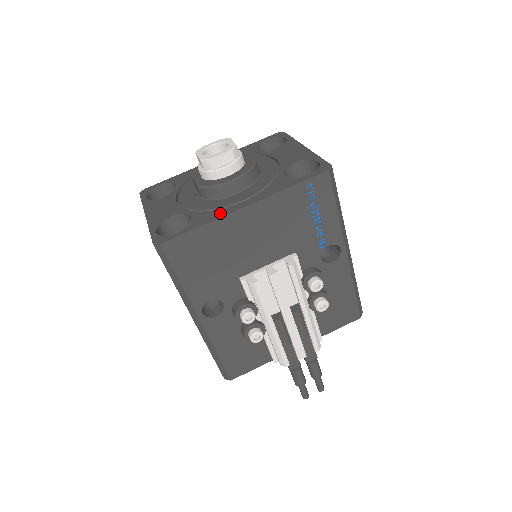
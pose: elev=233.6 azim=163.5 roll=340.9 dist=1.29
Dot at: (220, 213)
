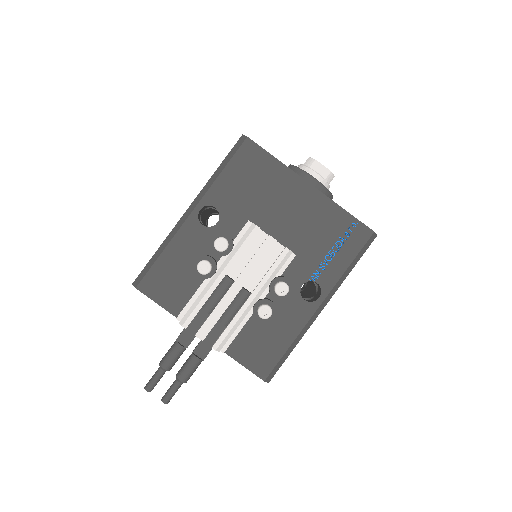
Dot at: (293, 172)
